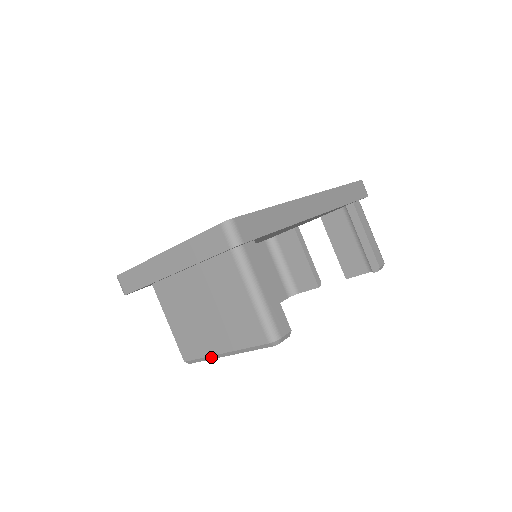
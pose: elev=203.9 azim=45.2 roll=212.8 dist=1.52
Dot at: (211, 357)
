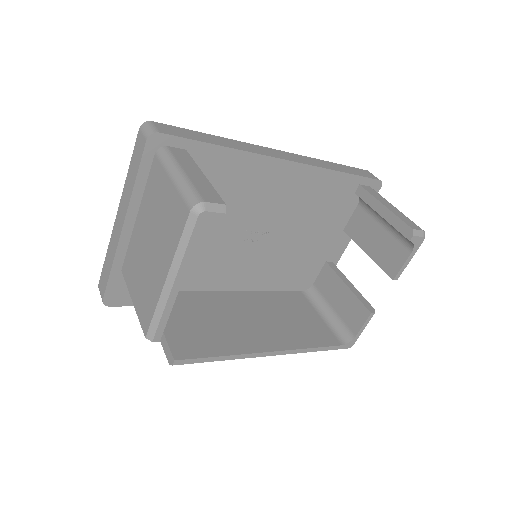
Dot at: (161, 302)
